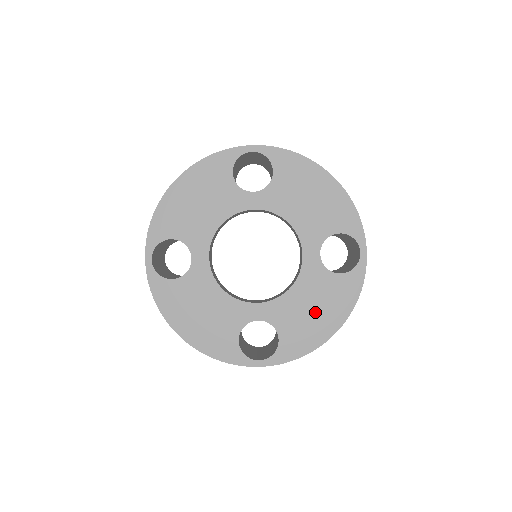
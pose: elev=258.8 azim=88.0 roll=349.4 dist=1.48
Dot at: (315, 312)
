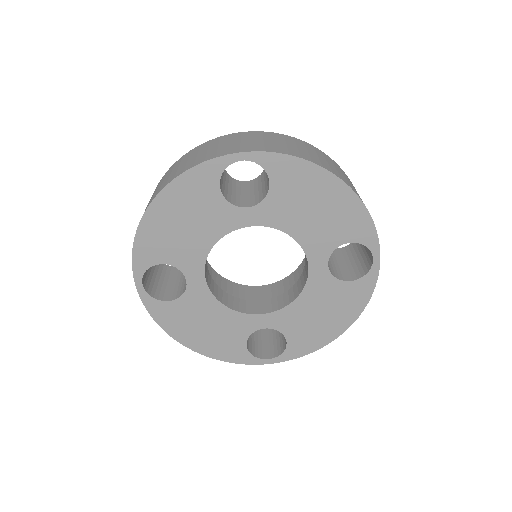
Dot at: (323, 317)
